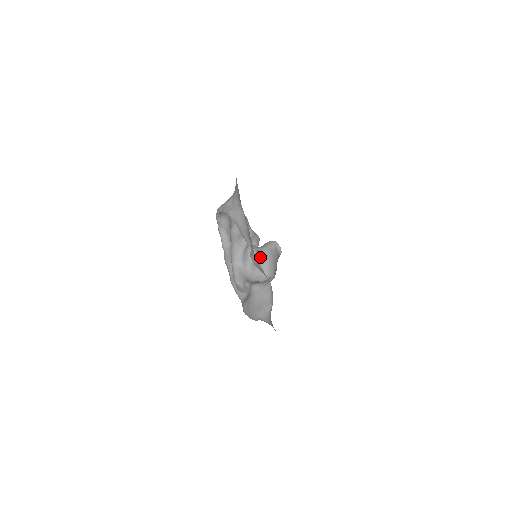
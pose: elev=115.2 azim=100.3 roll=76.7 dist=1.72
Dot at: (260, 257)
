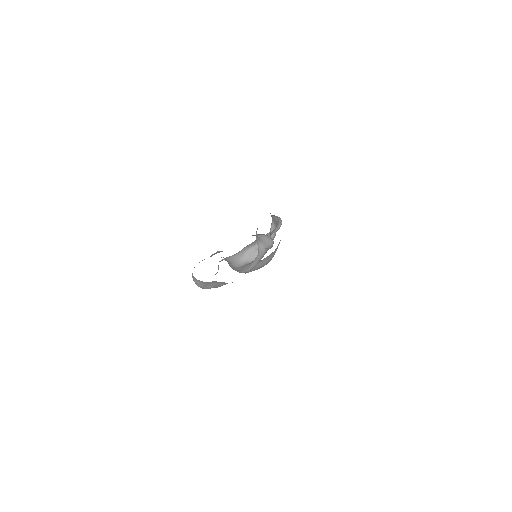
Dot at: (257, 257)
